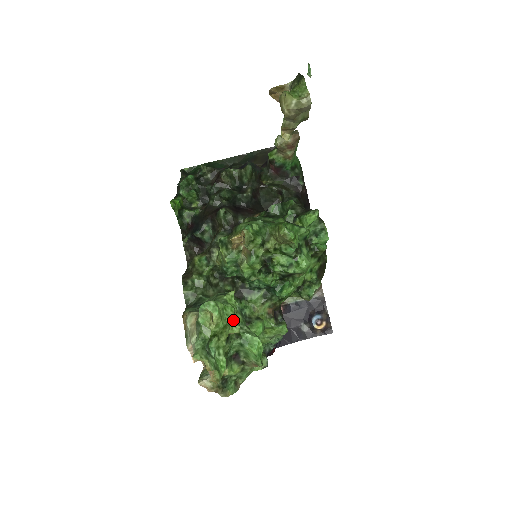
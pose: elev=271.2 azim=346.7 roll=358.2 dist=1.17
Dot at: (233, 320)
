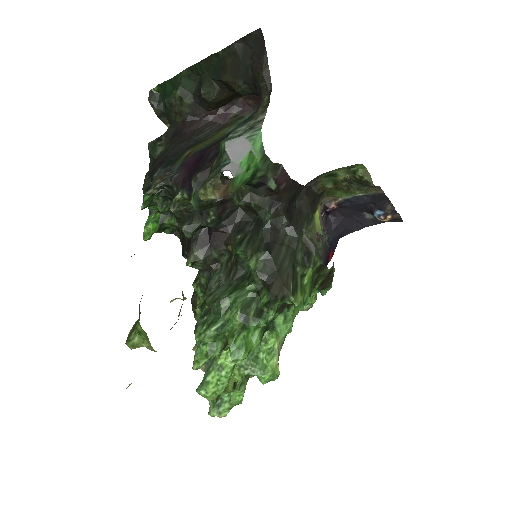
Dot at: (235, 370)
